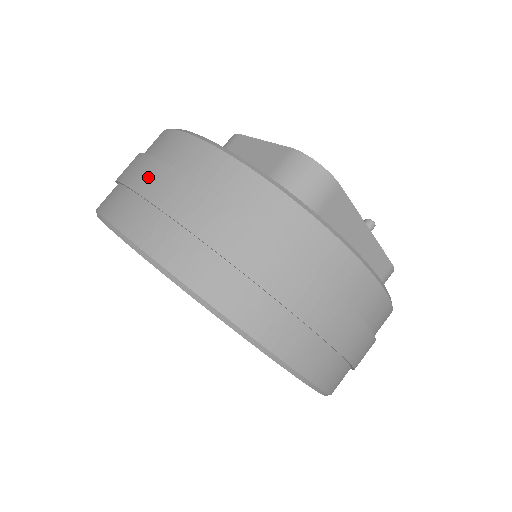
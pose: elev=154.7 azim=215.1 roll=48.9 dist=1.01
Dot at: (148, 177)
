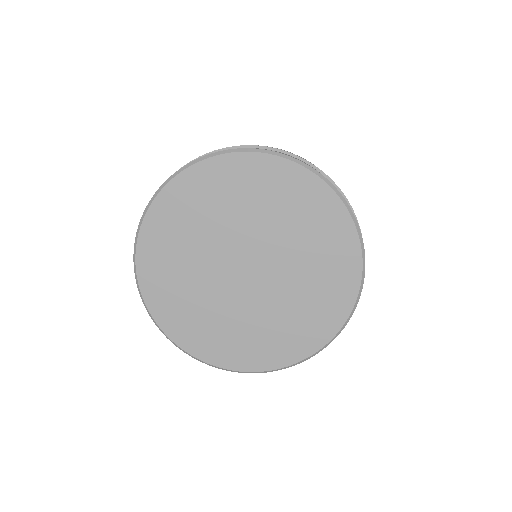
Dot at: occluded
